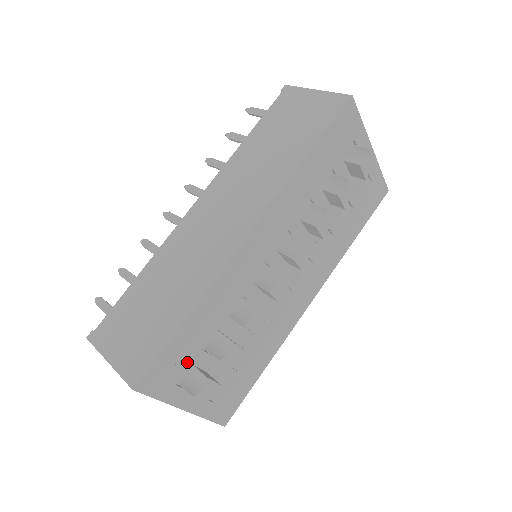
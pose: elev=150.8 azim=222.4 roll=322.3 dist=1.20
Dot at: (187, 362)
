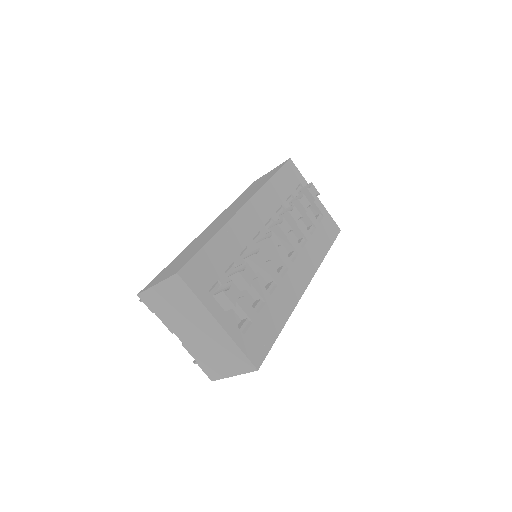
Dot at: (215, 277)
